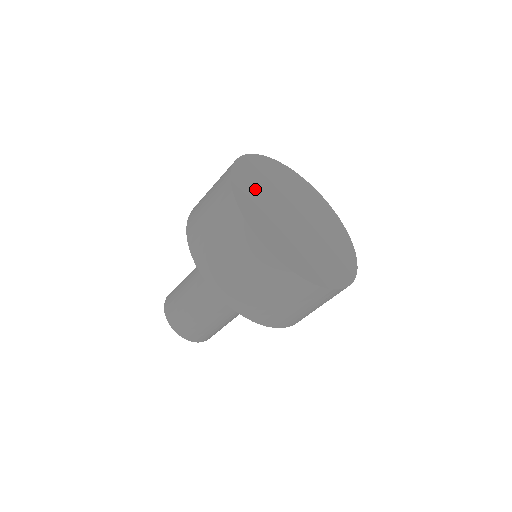
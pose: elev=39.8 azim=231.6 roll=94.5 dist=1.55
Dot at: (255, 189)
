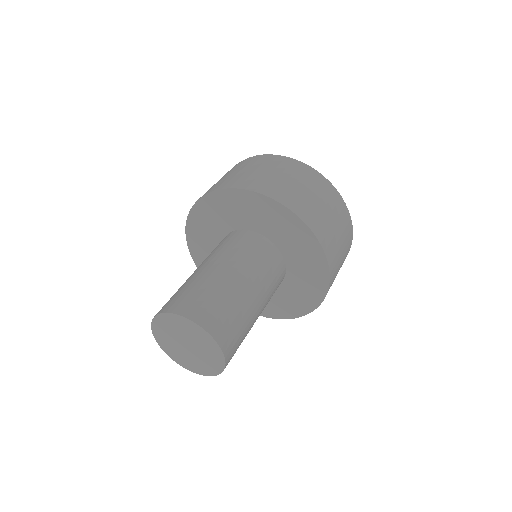
Dot at: occluded
